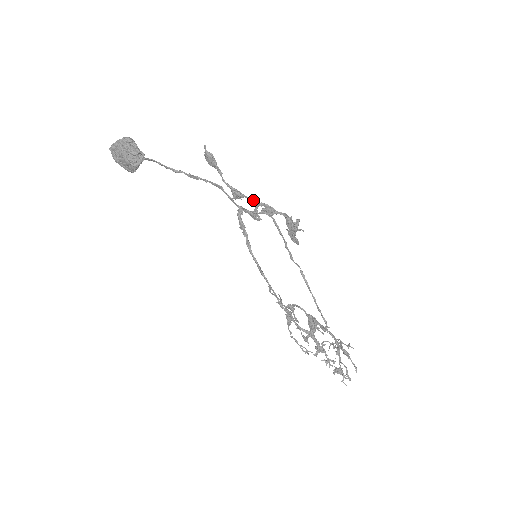
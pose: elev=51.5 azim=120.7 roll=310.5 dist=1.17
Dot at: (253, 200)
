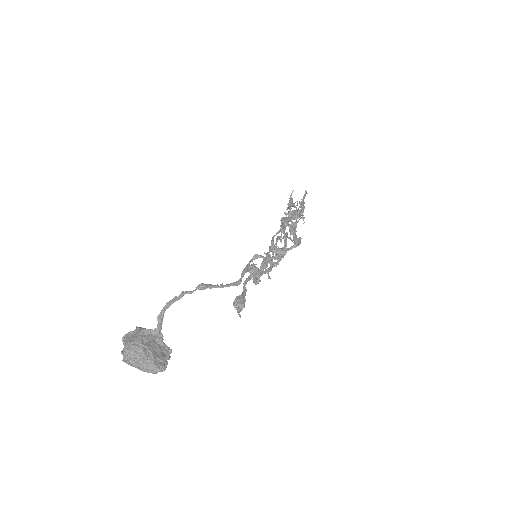
Dot at: (271, 270)
